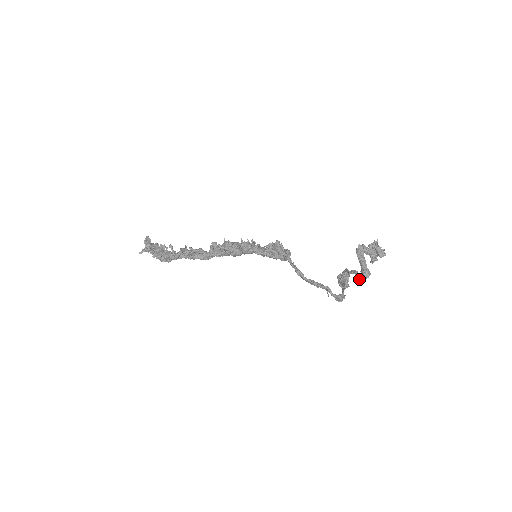
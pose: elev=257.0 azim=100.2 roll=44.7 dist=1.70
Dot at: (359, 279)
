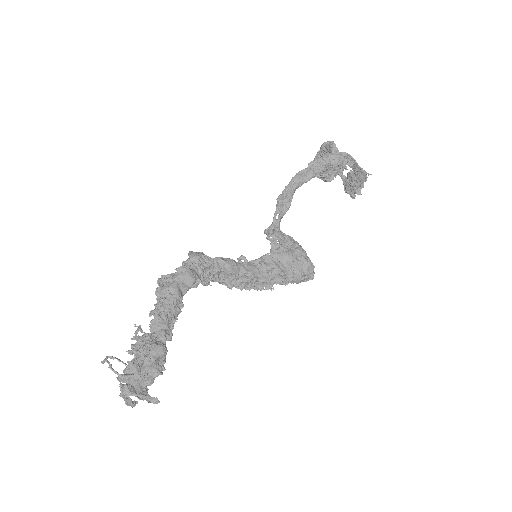
Dot at: (332, 149)
